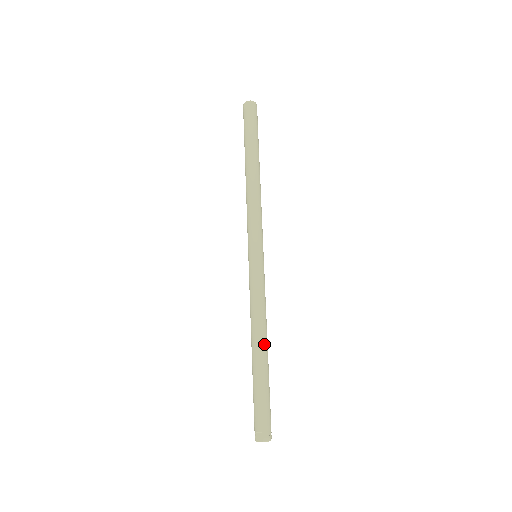
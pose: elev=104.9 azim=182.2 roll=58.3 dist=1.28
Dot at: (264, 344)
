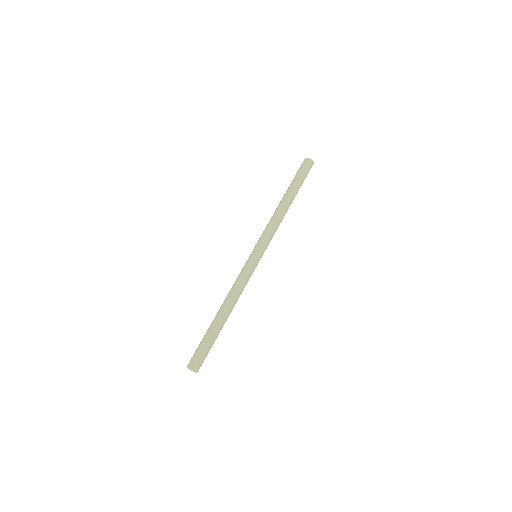
Dot at: (227, 311)
